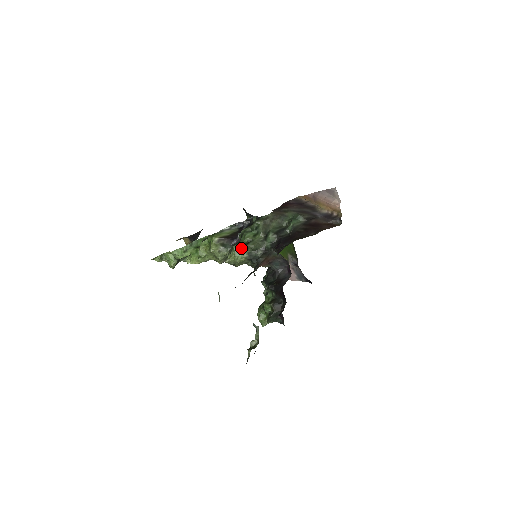
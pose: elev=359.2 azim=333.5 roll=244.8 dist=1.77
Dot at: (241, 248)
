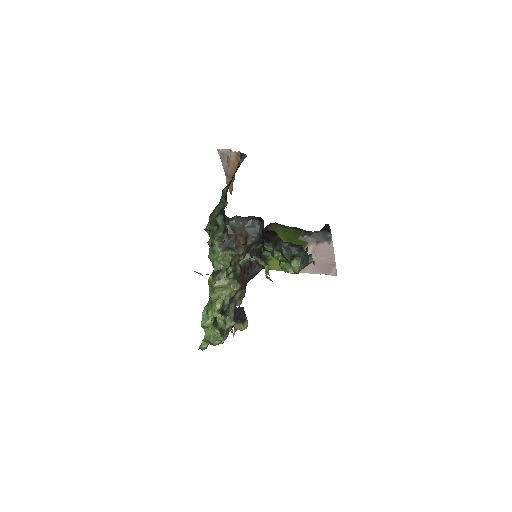
Dot at: (212, 251)
